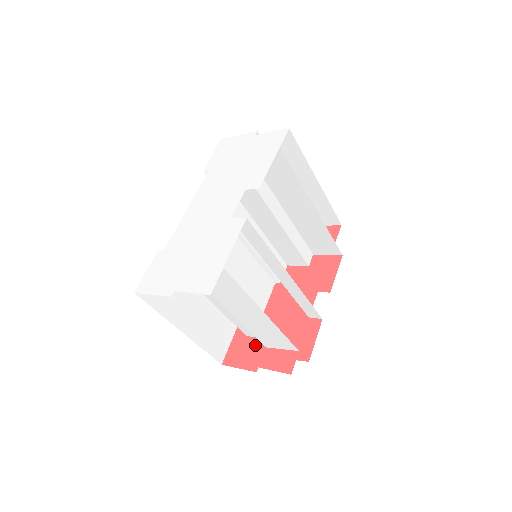
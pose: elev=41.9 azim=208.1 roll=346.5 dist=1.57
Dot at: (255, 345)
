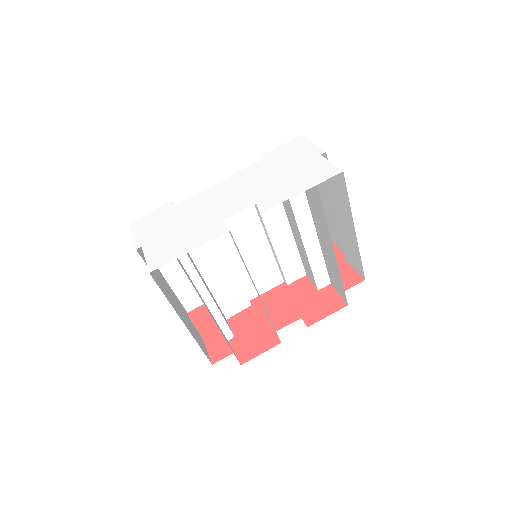
Dot at: occluded
